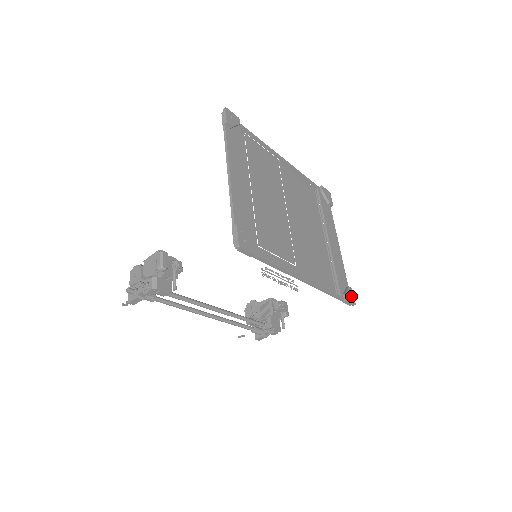
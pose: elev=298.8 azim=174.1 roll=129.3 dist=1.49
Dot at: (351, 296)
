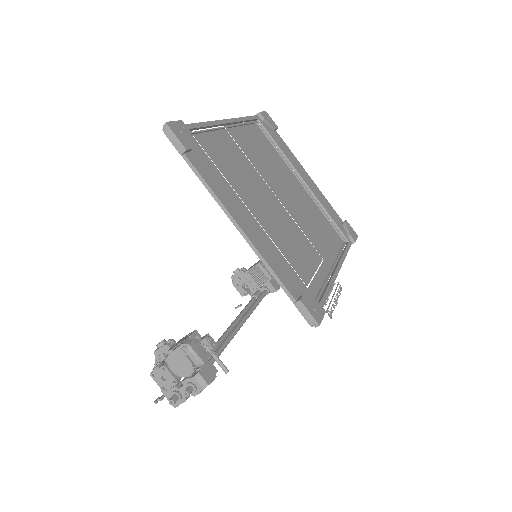
Dot at: (352, 231)
